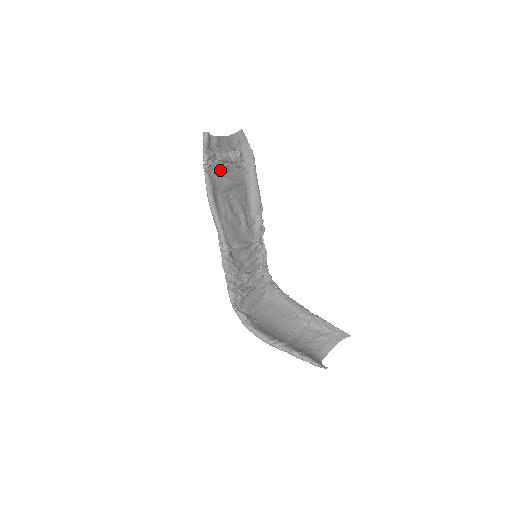
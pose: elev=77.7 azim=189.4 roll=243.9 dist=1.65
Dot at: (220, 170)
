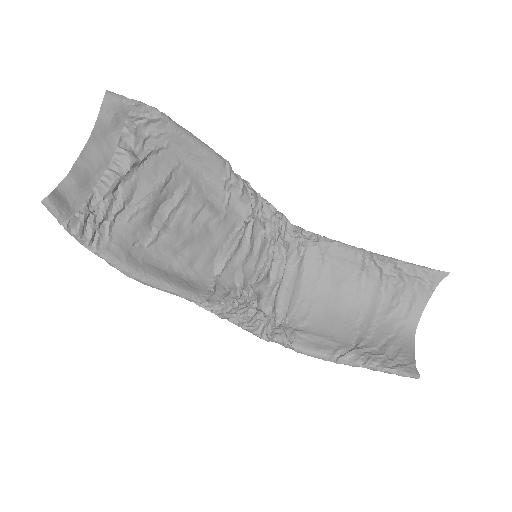
Dot at: (117, 212)
